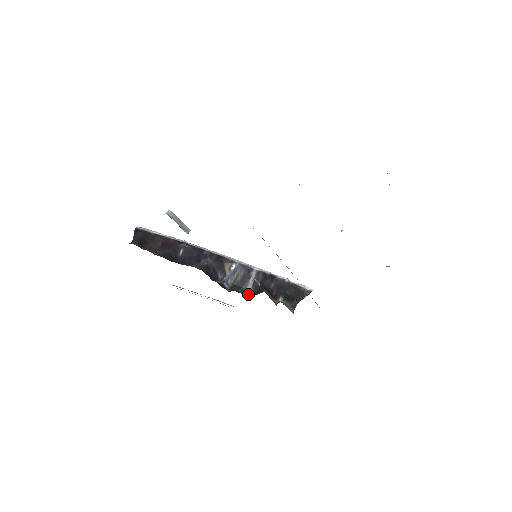
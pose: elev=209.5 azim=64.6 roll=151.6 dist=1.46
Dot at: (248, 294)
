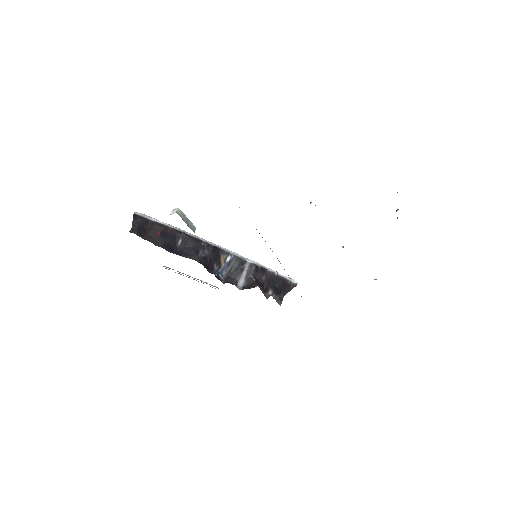
Dot at: (241, 286)
